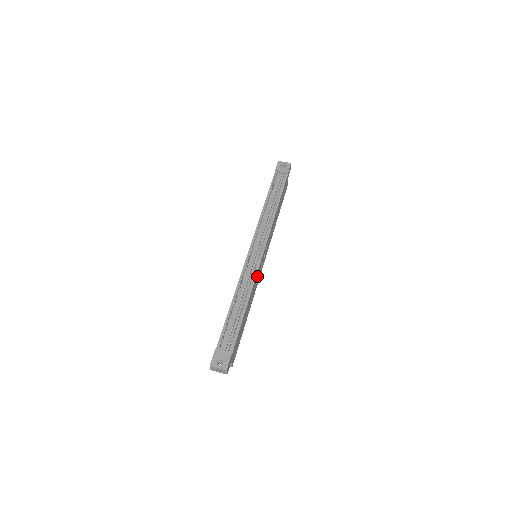
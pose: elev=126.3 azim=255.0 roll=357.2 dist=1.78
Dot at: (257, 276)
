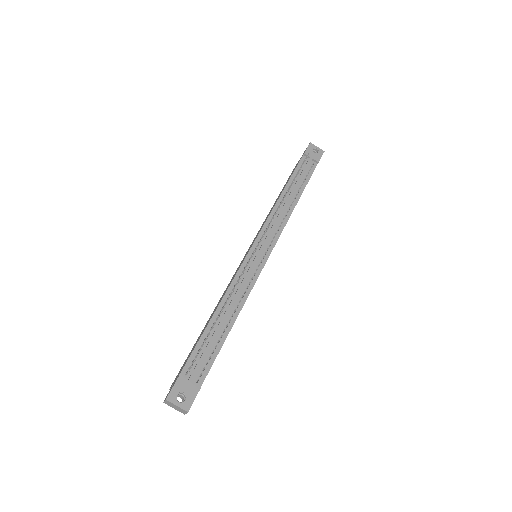
Dot at: occluded
